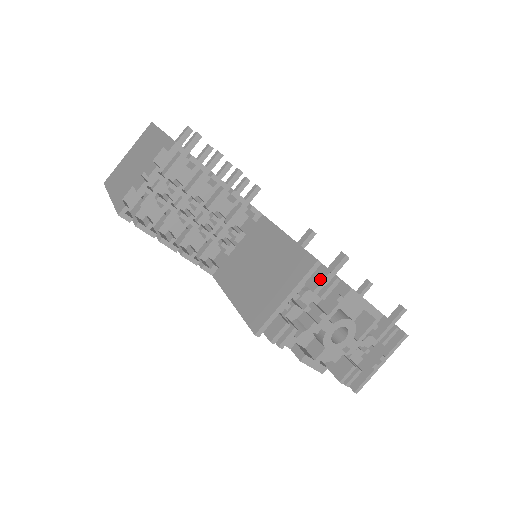
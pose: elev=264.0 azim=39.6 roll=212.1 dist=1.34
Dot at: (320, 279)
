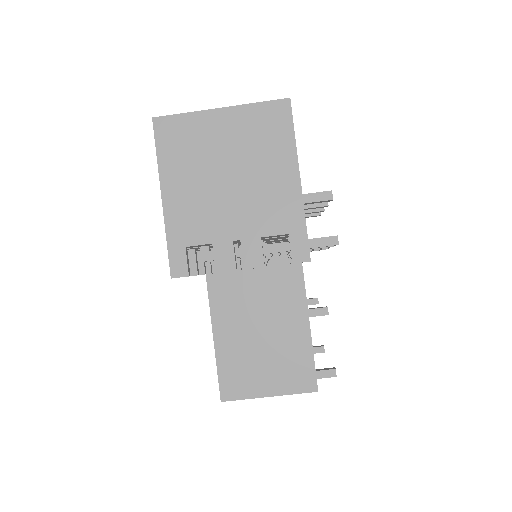
Dot at: occluded
